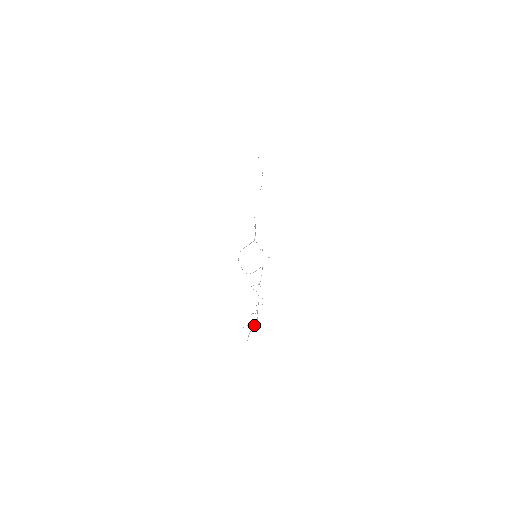
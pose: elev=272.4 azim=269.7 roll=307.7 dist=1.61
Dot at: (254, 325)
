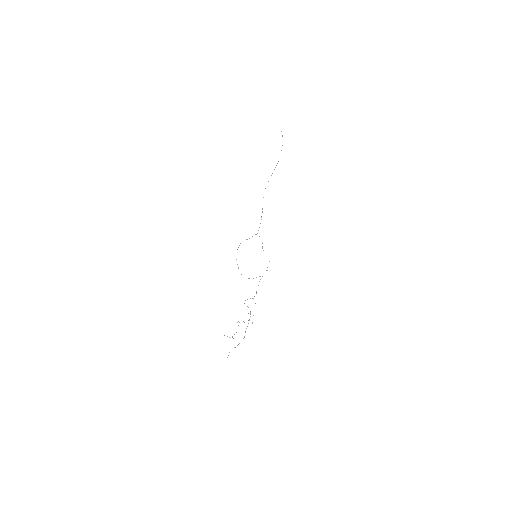
Dot at: (239, 343)
